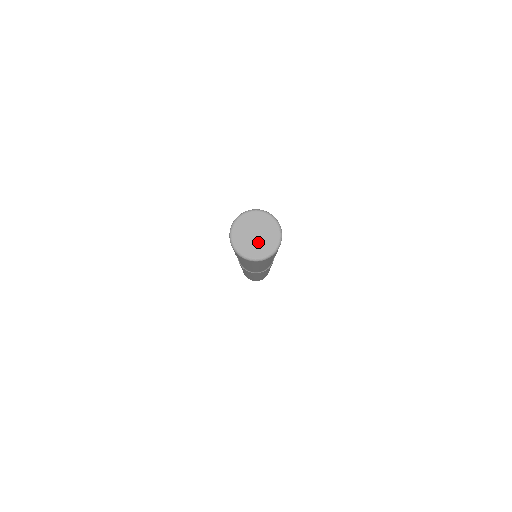
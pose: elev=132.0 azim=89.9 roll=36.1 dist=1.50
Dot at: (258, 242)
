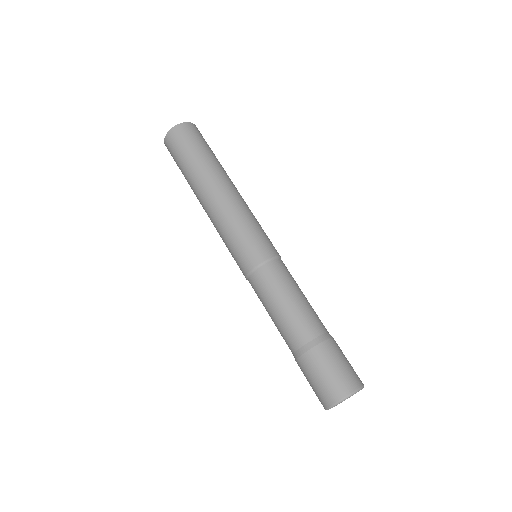
Dot at: occluded
